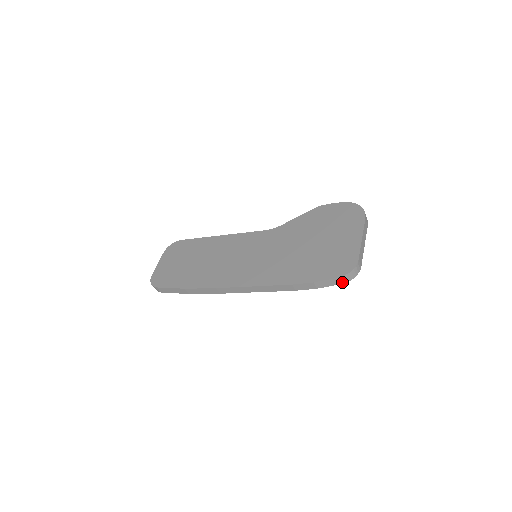
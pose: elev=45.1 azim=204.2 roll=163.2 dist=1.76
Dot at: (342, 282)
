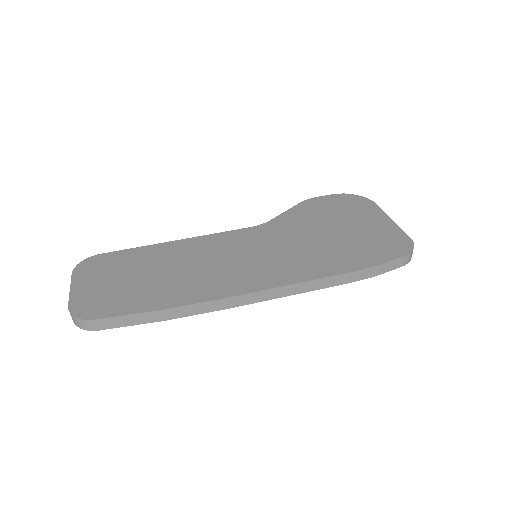
Dot at: (404, 264)
